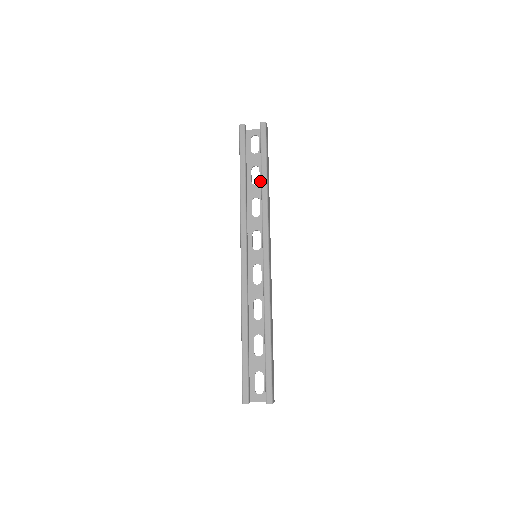
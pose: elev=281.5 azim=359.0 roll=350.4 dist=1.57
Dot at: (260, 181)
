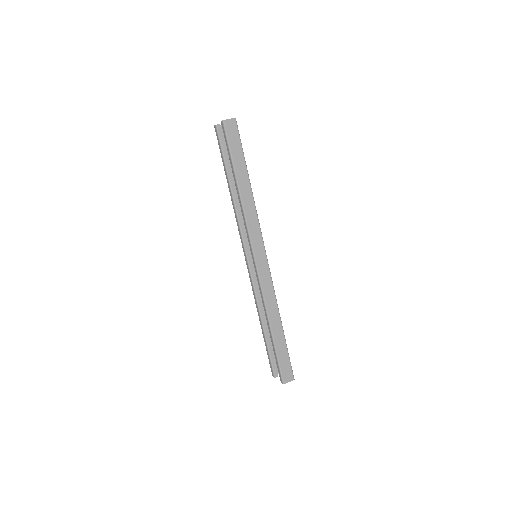
Dot at: occluded
